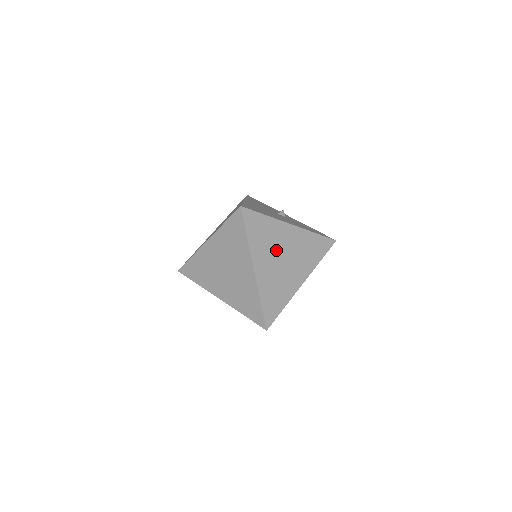
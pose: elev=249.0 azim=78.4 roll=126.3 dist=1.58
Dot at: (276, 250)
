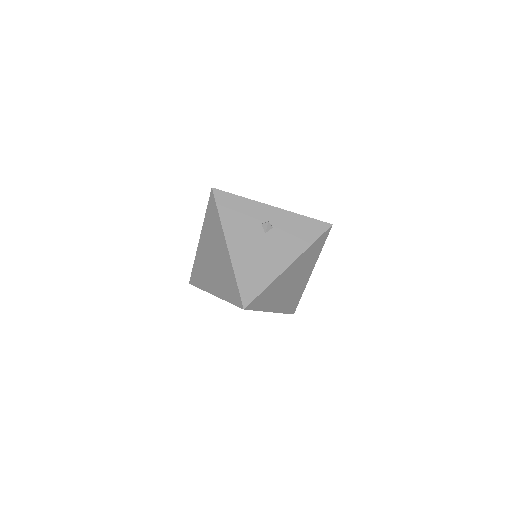
Dot at: (283, 288)
